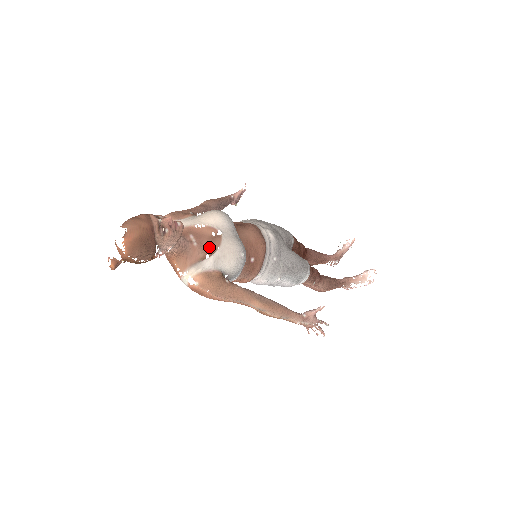
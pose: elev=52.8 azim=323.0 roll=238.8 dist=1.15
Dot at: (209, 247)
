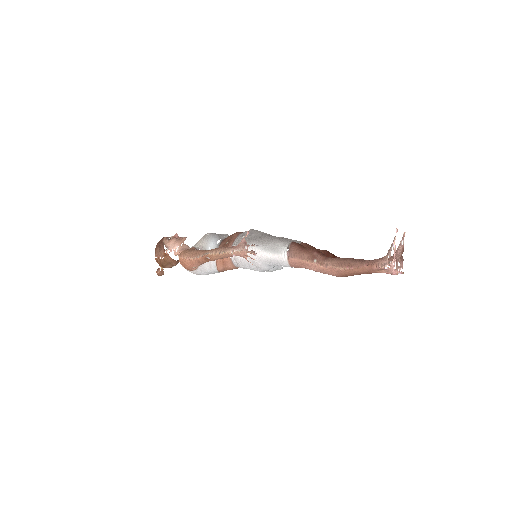
Dot at: occluded
